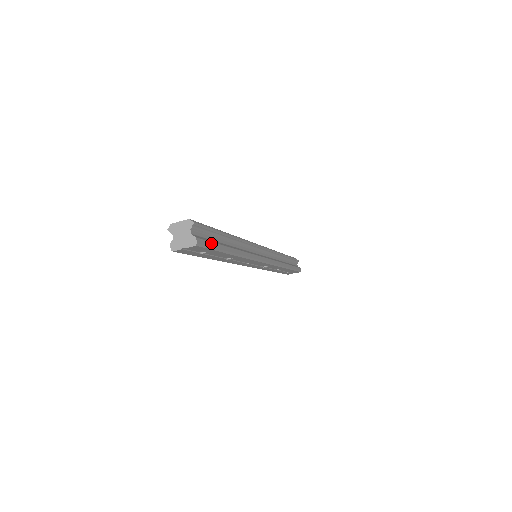
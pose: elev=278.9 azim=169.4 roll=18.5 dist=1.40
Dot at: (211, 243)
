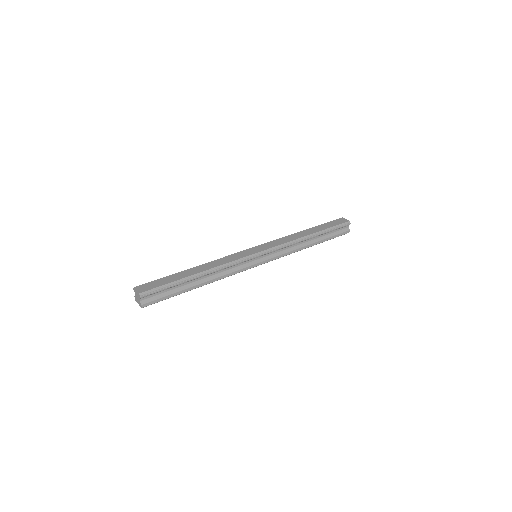
Dot at: (162, 298)
